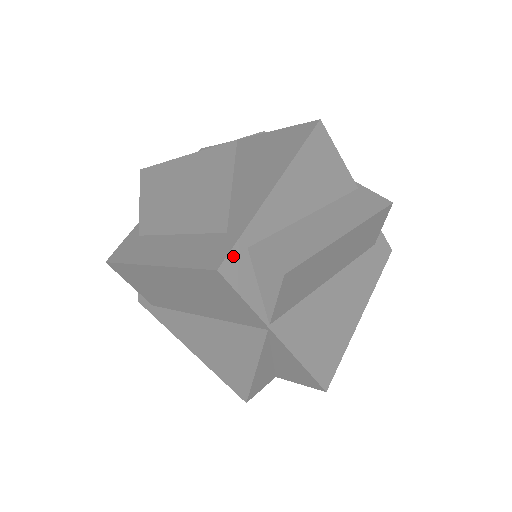
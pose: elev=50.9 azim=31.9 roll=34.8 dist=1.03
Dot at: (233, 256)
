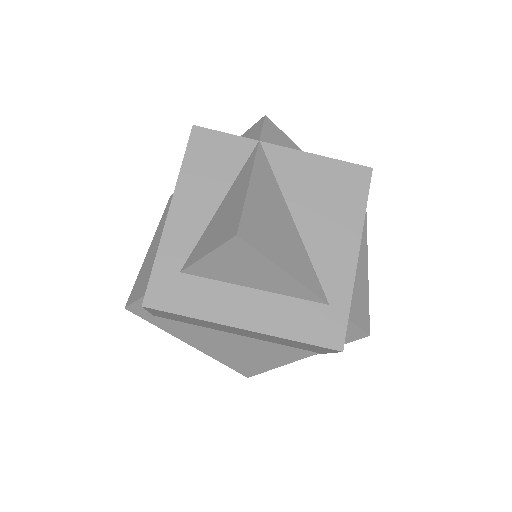
Dot at: (345, 332)
